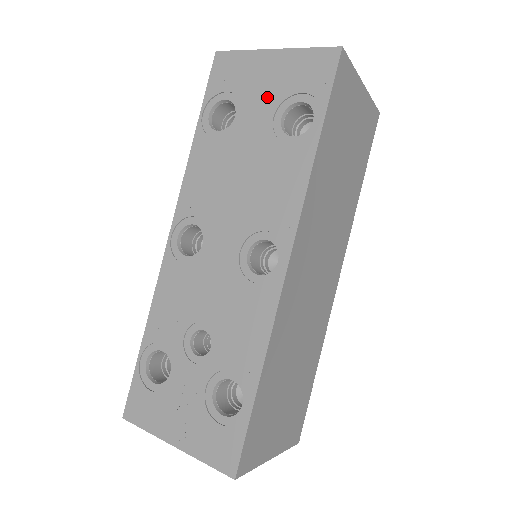
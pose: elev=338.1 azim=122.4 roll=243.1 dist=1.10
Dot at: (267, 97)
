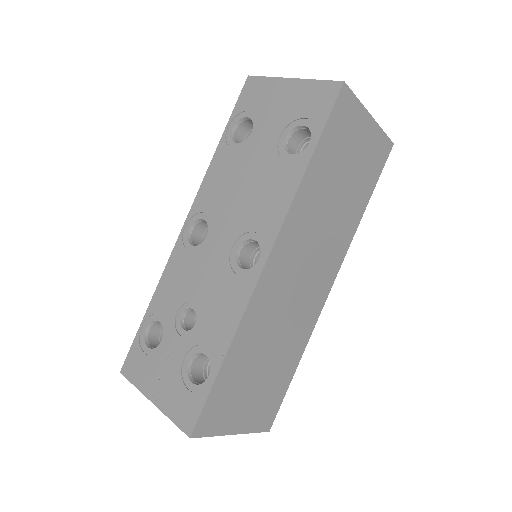
Dot at: (278, 118)
